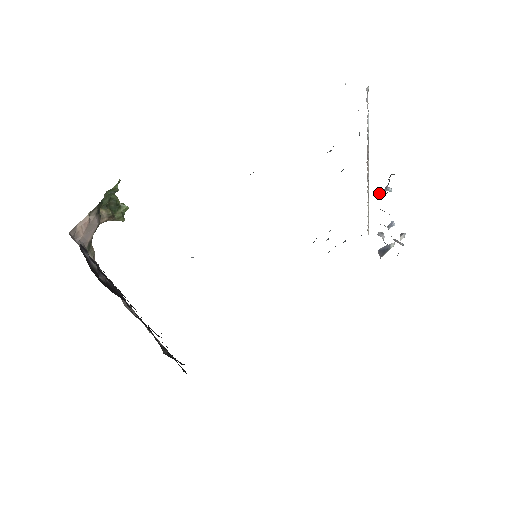
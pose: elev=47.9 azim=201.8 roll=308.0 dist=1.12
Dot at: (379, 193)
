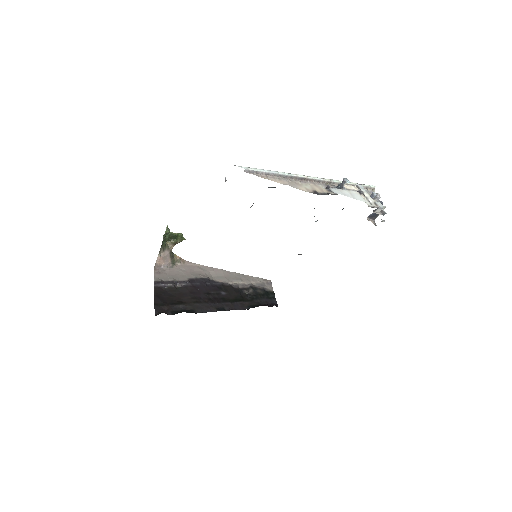
Dot at: occluded
